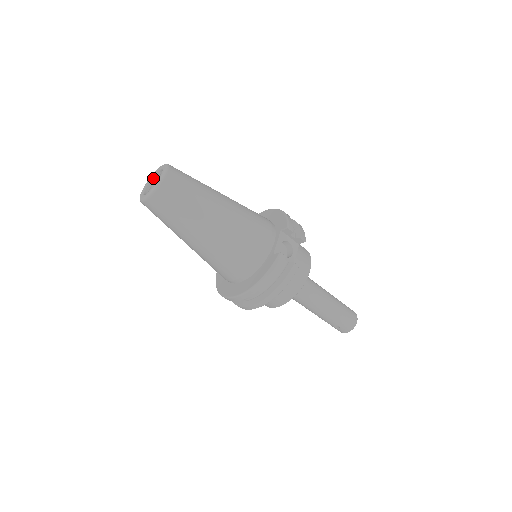
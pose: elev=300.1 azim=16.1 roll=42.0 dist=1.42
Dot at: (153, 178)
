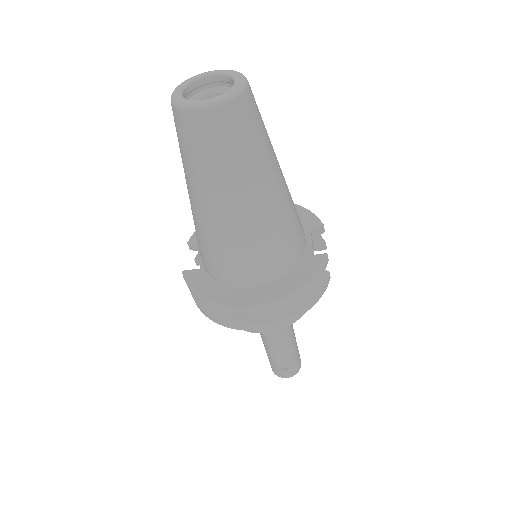
Dot at: (193, 84)
